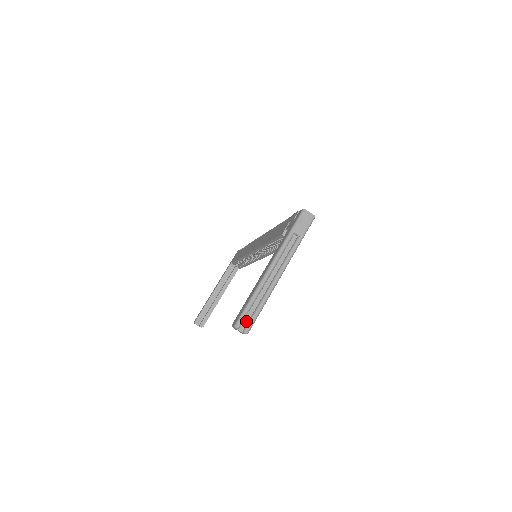
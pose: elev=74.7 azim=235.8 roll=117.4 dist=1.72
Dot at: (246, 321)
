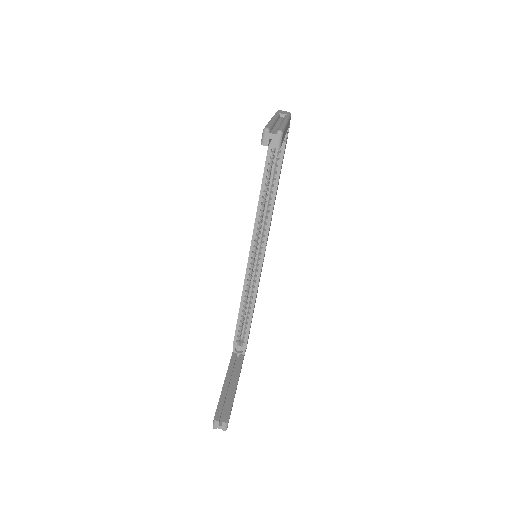
Dot at: (274, 132)
